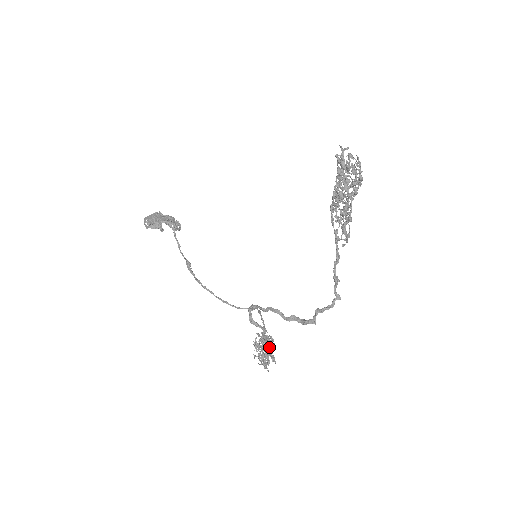
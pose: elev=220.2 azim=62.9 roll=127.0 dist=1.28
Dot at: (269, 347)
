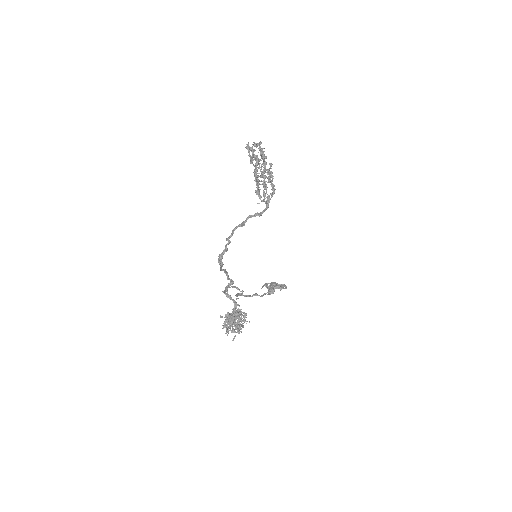
Dot at: (233, 314)
